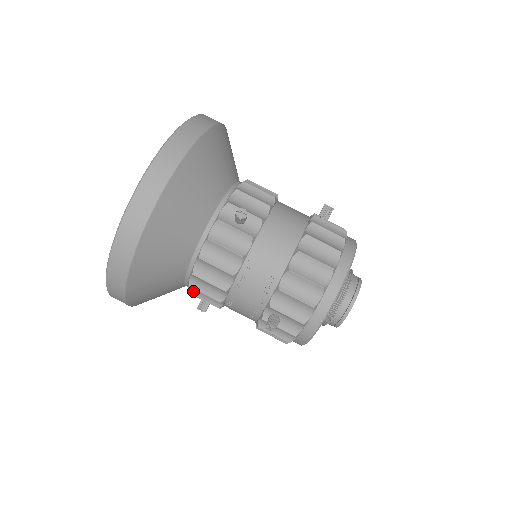
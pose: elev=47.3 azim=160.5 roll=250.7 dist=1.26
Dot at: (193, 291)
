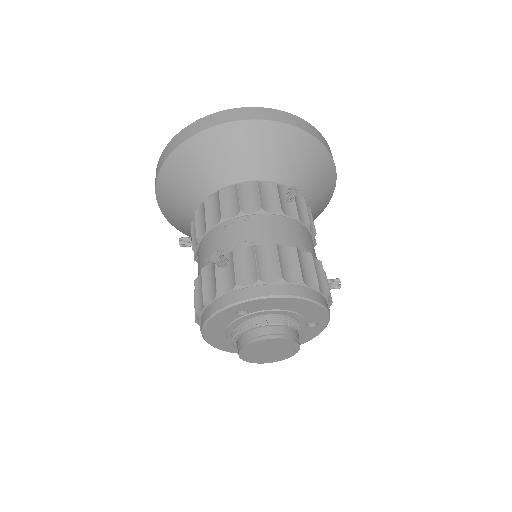
Dot at: (199, 212)
